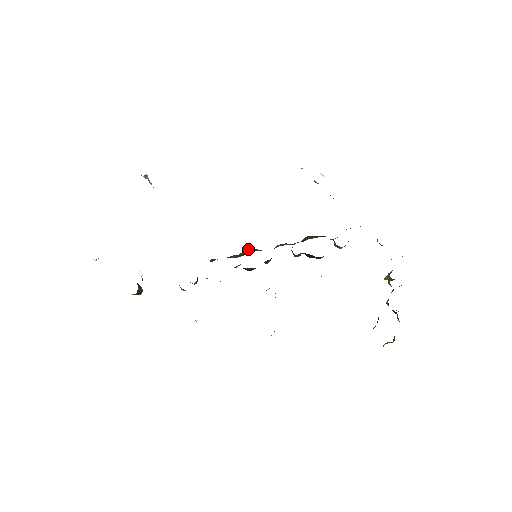
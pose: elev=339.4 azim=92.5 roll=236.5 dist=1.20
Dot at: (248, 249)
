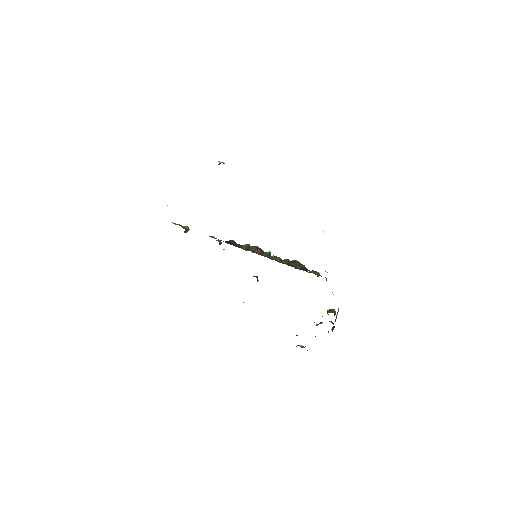
Dot at: (256, 246)
